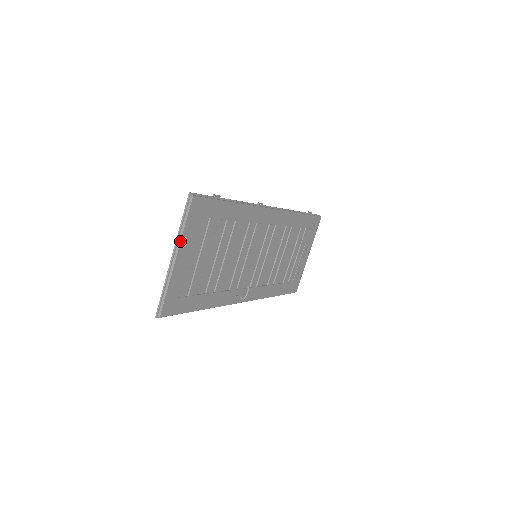
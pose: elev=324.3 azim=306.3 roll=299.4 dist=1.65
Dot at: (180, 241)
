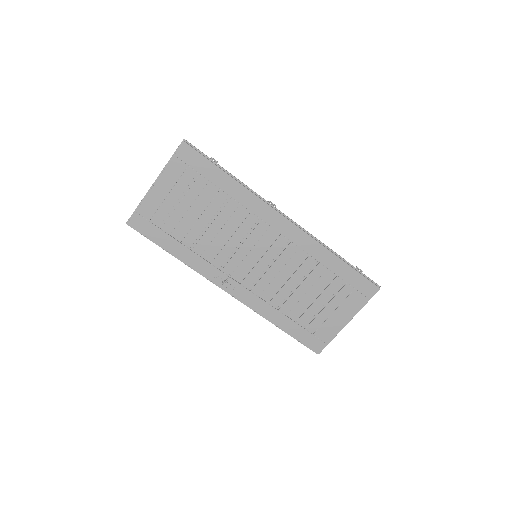
Dot at: (163, 172)
